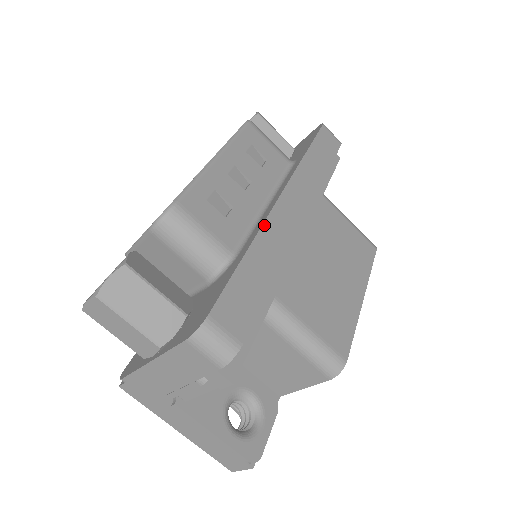
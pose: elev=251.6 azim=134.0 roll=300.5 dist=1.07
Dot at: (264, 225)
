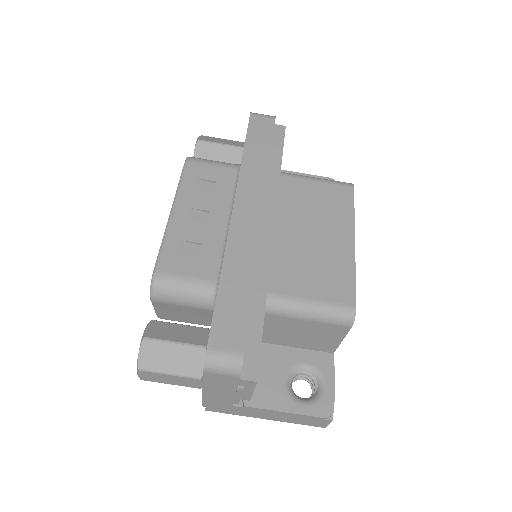
Dot at: (227, 246)
